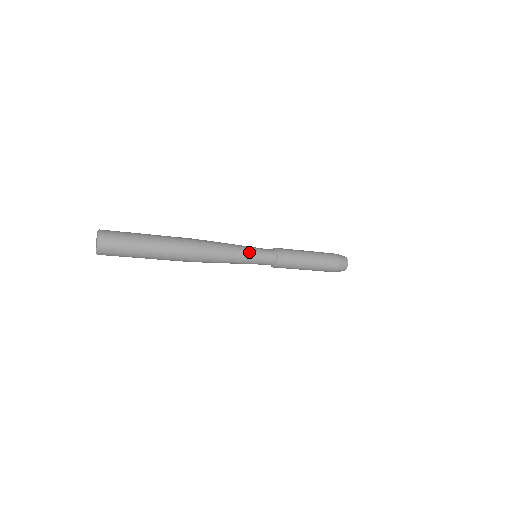
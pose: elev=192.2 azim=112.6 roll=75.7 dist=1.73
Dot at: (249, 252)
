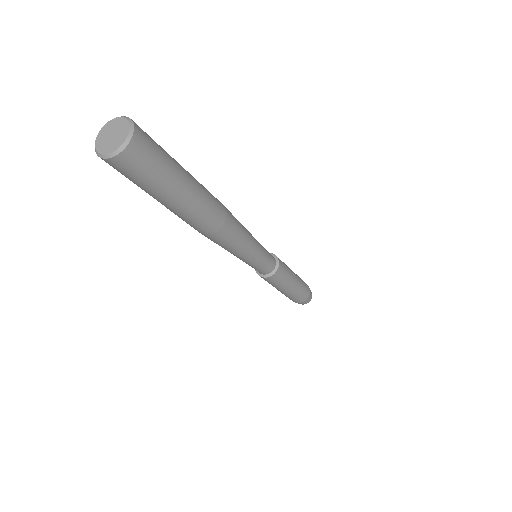
Dot at: occluded
